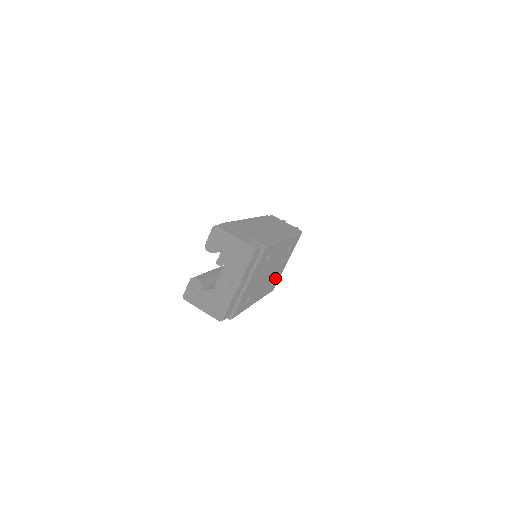
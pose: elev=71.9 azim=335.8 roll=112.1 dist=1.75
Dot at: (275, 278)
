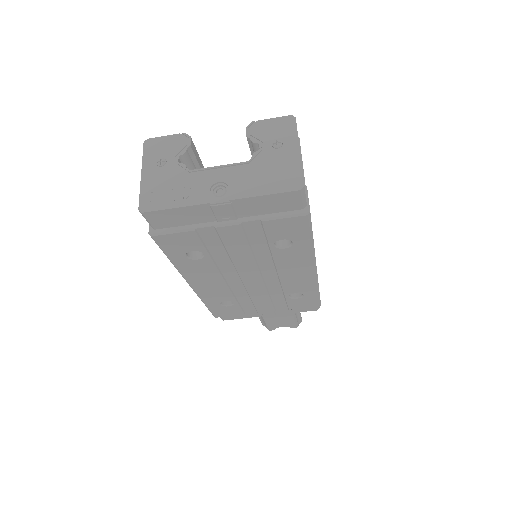
Dot at: (238, 304)
